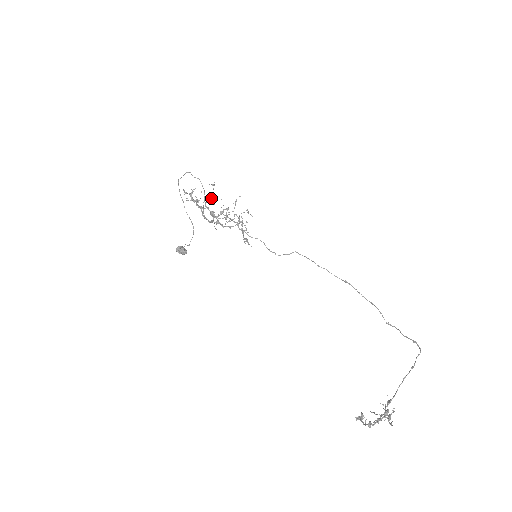
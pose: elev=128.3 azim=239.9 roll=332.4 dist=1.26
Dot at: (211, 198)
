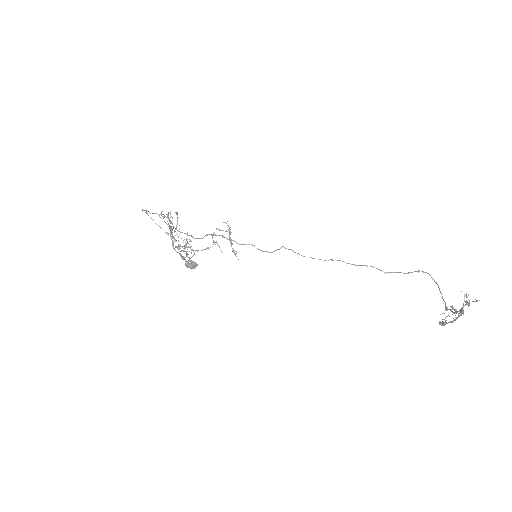
Dot at: (174, 231)
